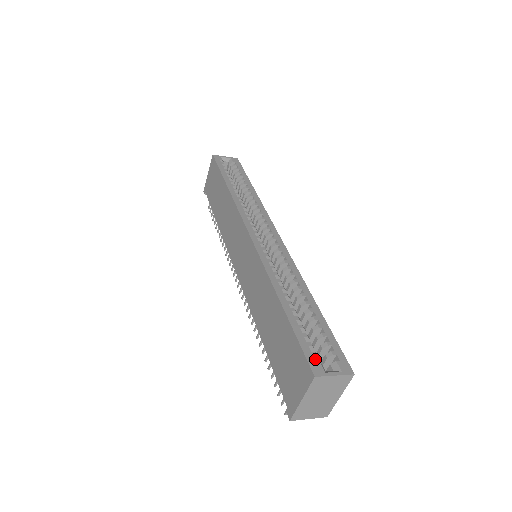
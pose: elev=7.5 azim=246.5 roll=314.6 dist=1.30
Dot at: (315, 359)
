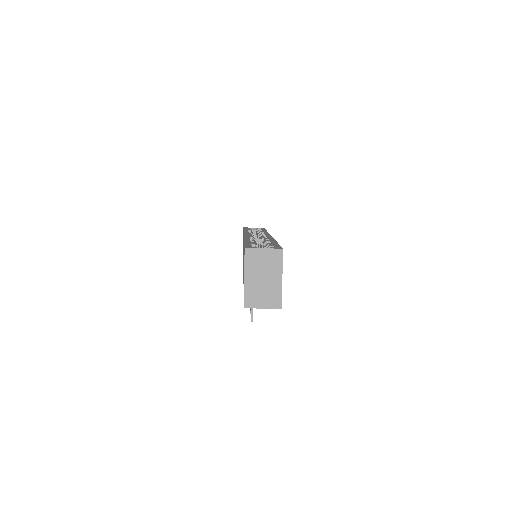
Dot at: occluded
